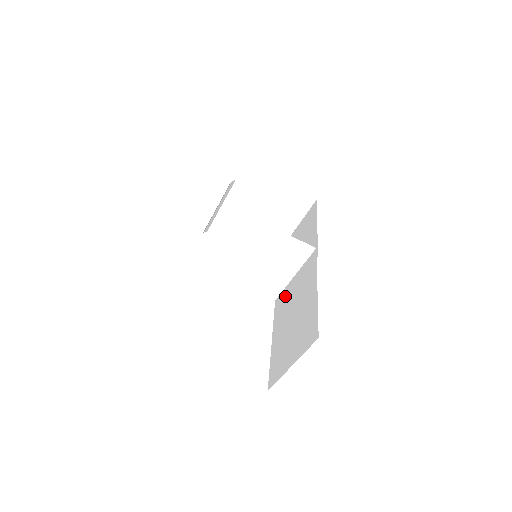
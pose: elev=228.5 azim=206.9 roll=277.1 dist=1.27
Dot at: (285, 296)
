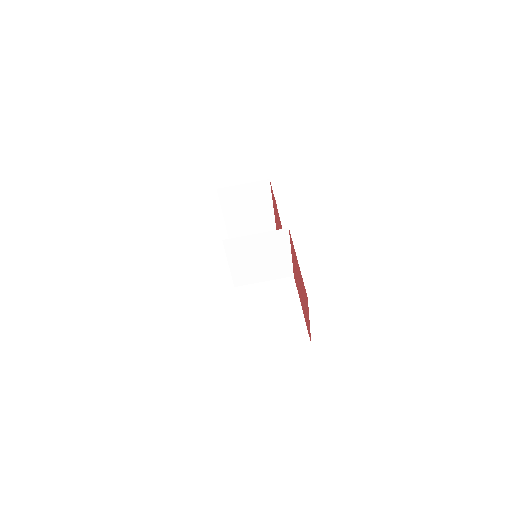
Dot at: (253, 292)
